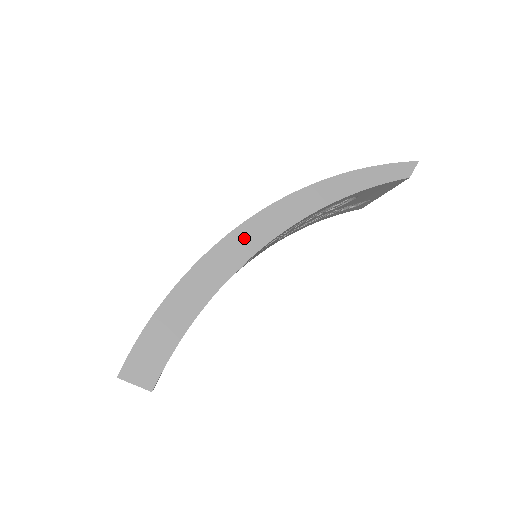
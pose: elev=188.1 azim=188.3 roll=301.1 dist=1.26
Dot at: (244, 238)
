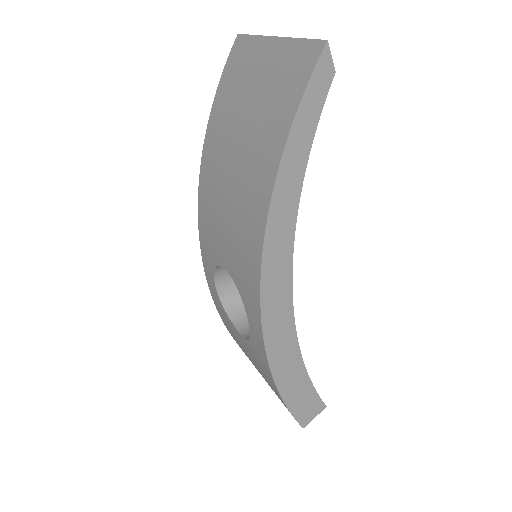
Dot at: (274, 308)
